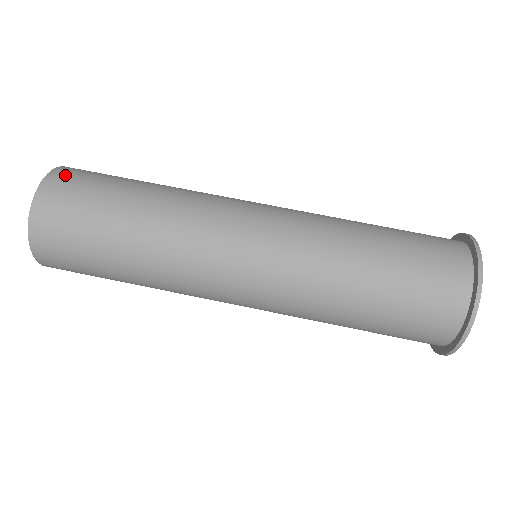
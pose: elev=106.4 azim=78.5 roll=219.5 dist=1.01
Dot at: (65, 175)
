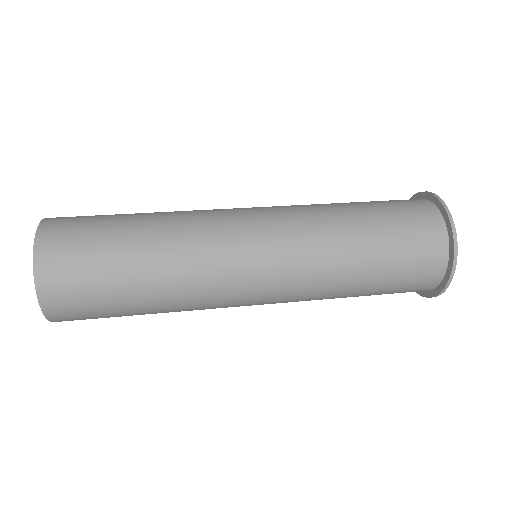
Dot at: occluded
